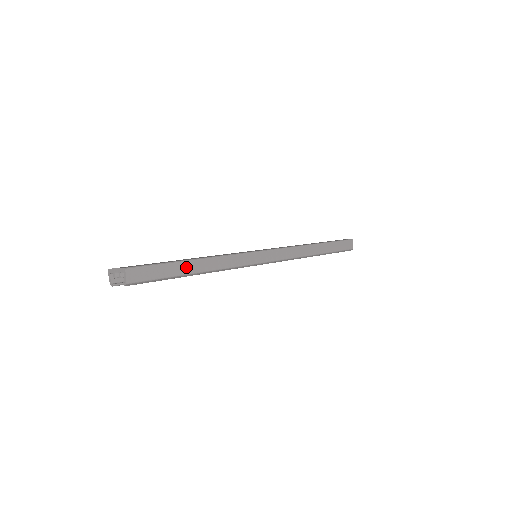
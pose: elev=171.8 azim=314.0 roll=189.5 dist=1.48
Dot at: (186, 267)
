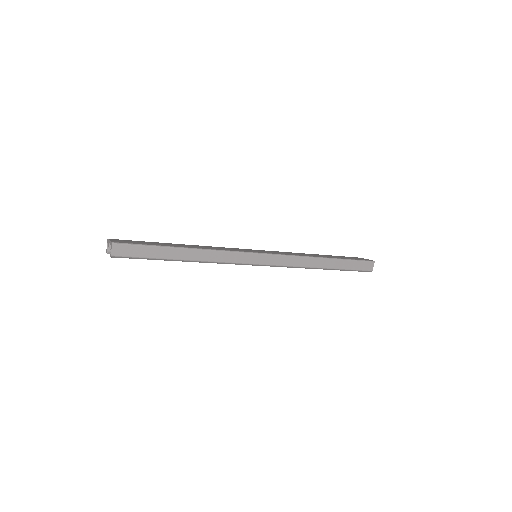
Dot at: (172, 253)
